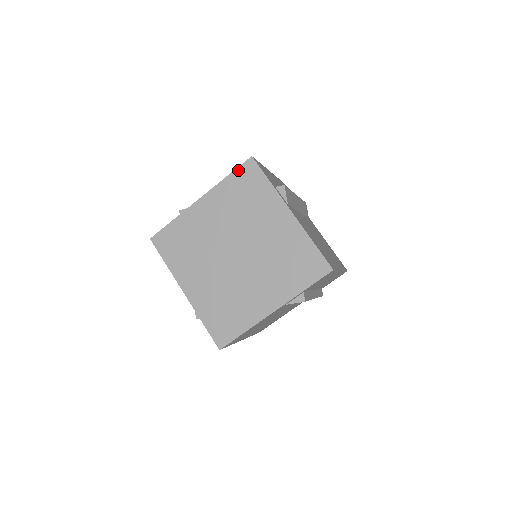
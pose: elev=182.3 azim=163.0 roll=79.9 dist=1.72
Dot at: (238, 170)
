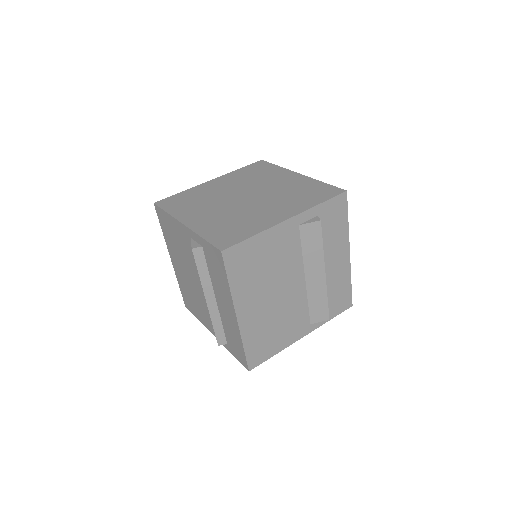
Dot at: (249, 166)
